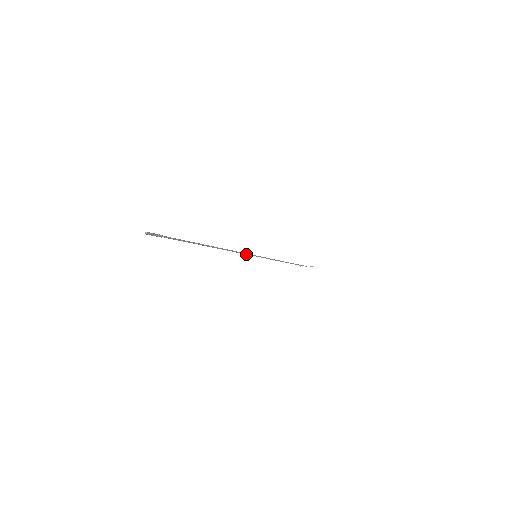
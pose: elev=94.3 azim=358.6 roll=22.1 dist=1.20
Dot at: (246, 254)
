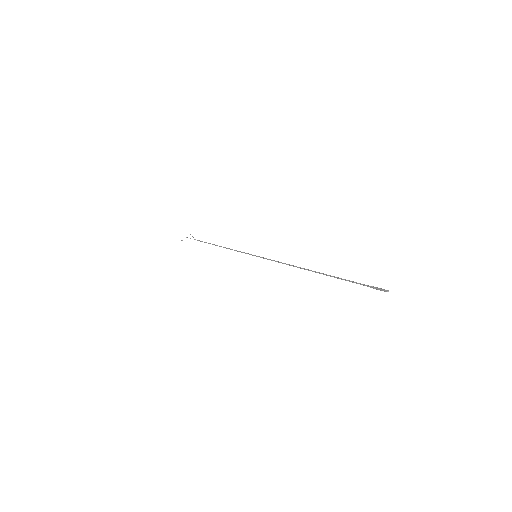
Dot at: occluded
